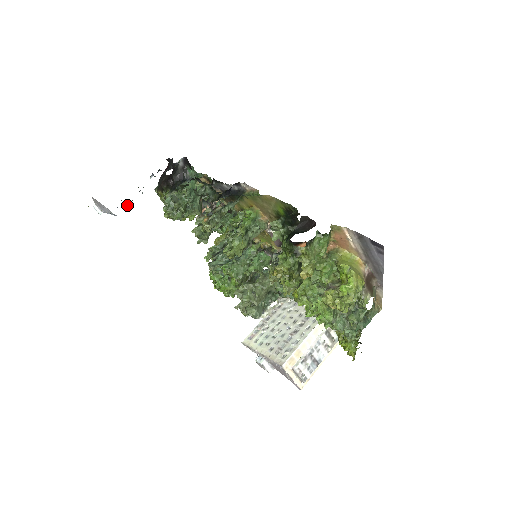
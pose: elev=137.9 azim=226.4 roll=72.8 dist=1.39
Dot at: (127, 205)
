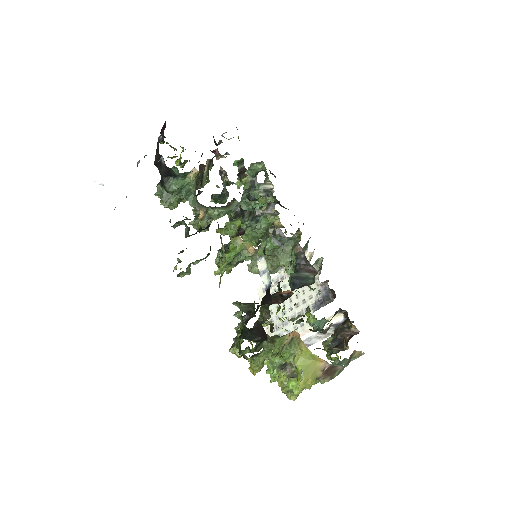
Dot at: occluded
